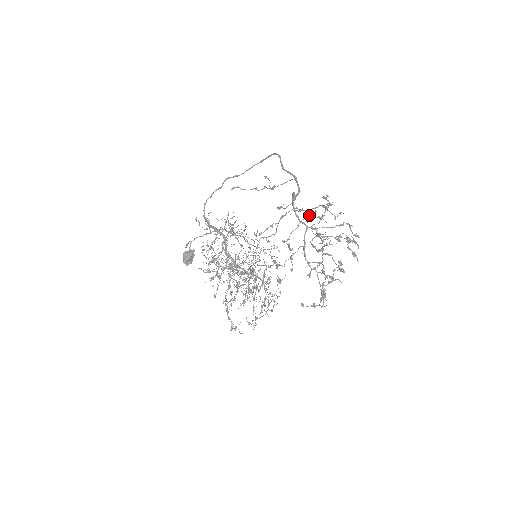
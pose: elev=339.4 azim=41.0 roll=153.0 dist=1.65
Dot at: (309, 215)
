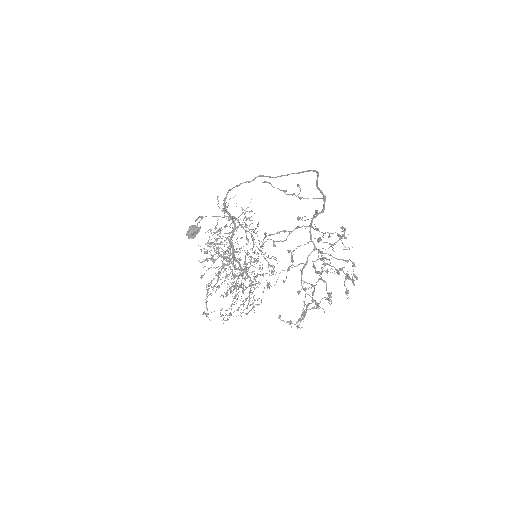
Dot at: occluded
